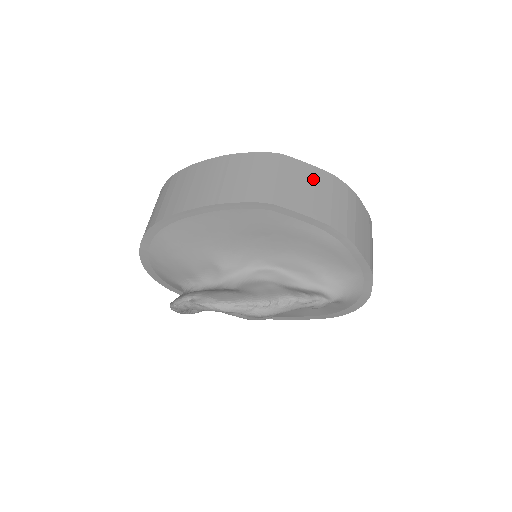
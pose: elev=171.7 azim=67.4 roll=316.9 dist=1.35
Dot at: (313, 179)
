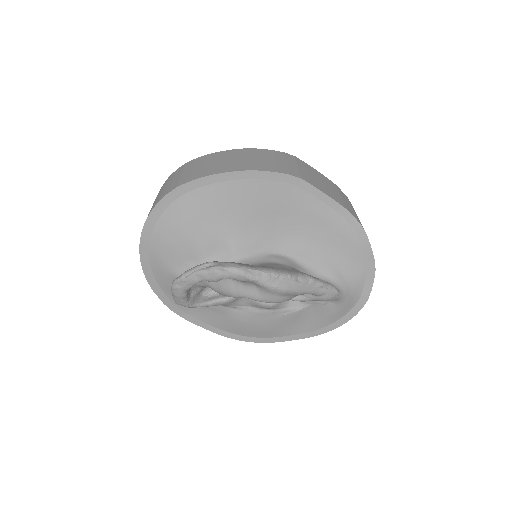
Dot at: (324, 180)
